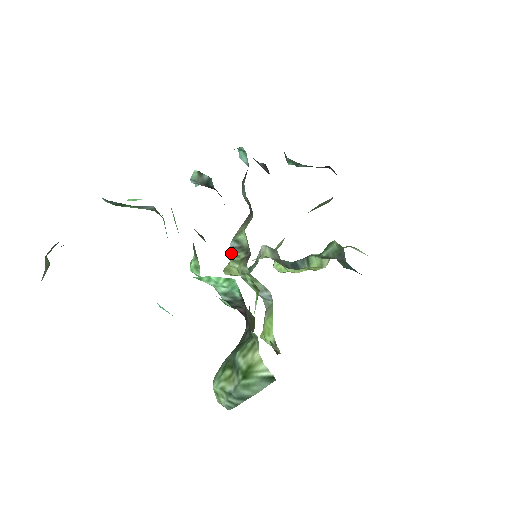
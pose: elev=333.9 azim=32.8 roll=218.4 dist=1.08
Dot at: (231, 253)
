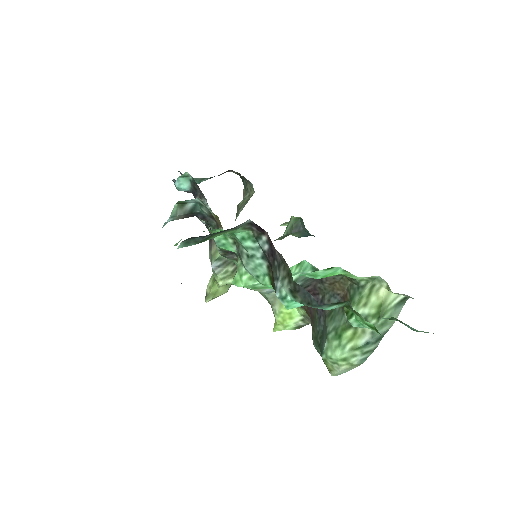
Dot at: (217, 274)
